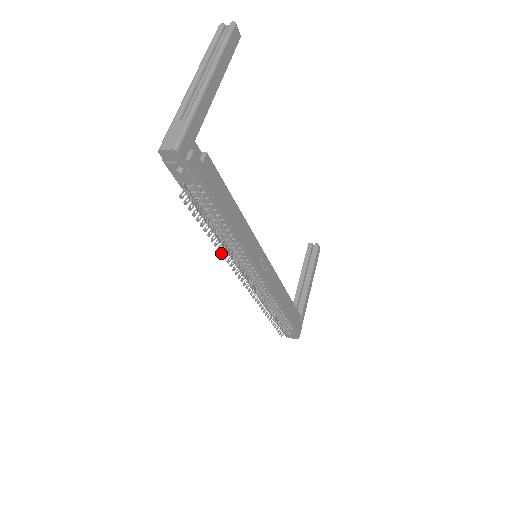
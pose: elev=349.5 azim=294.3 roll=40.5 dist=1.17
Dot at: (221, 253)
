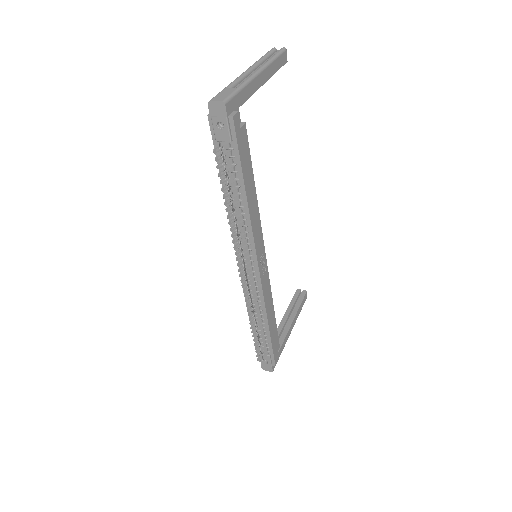
Dot at: (230, 229)
